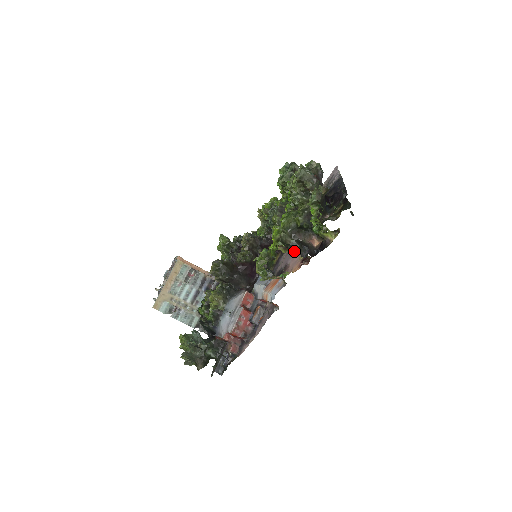
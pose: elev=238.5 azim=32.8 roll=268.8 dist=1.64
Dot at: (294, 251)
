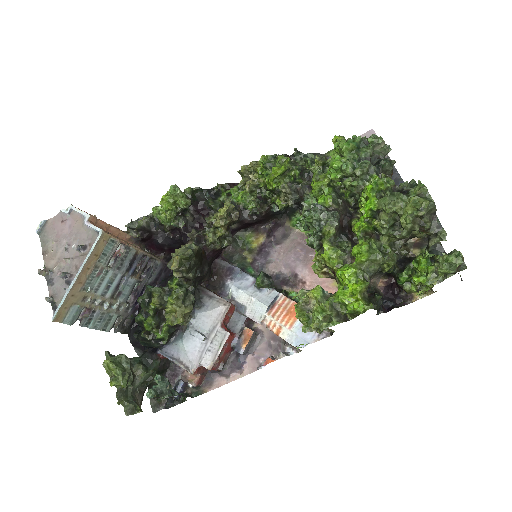
Dot at: (310, 257)
